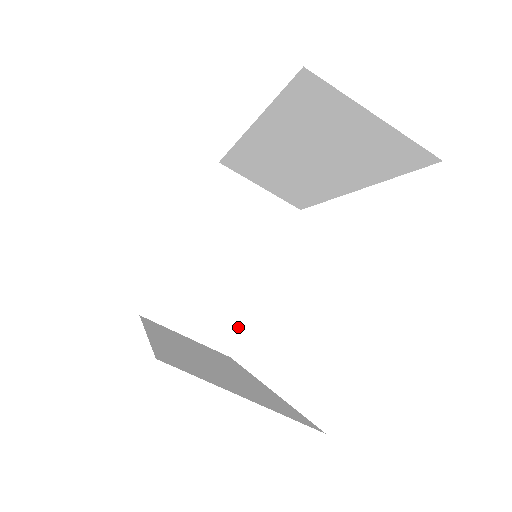
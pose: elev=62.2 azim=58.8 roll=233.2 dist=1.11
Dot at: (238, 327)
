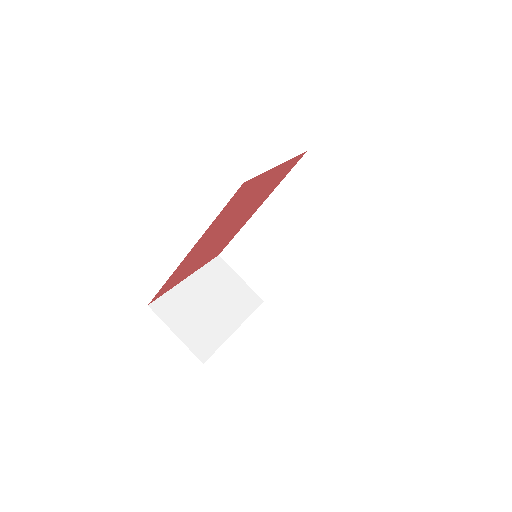
Dot at: (213, 347)
